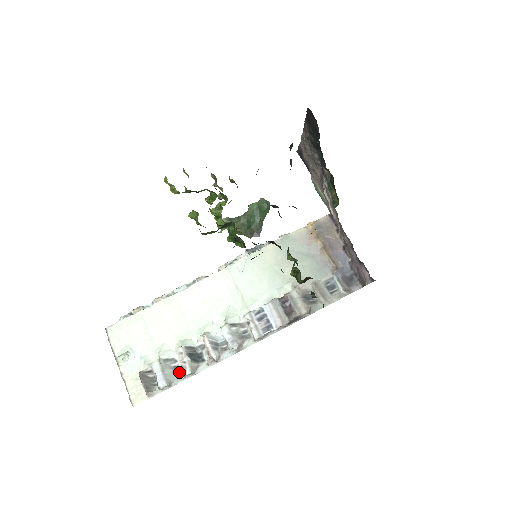
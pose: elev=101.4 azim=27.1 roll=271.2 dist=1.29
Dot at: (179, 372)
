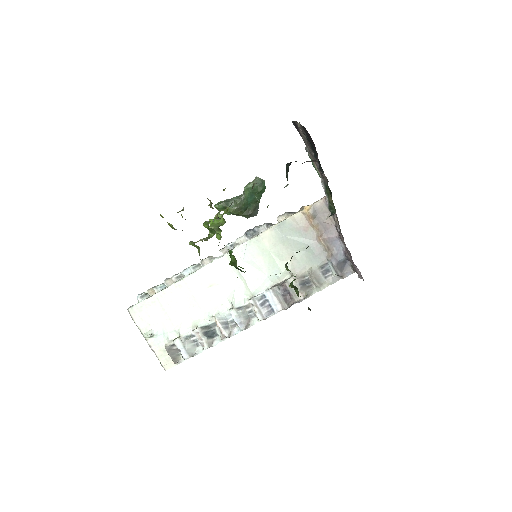
Dot at: (198, 345)
